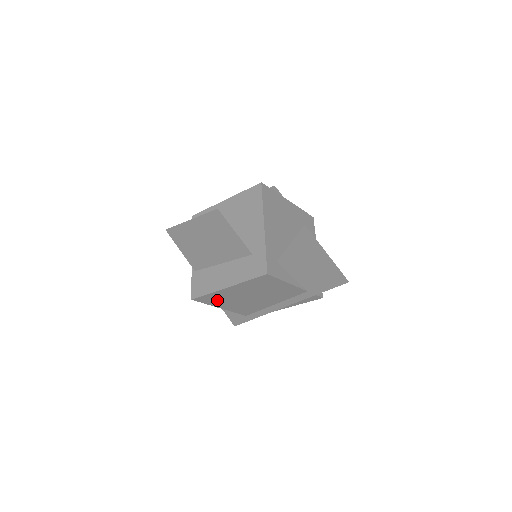
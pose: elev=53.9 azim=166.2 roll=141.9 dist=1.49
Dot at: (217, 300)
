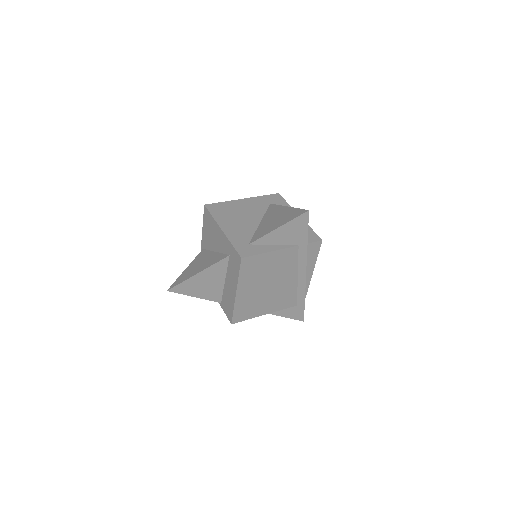
Dot at: (250, 310)
